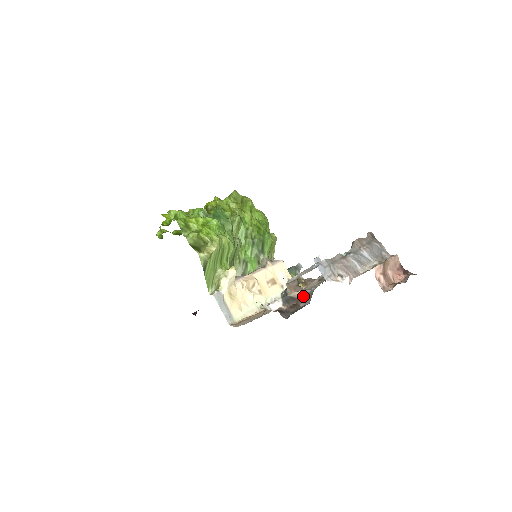
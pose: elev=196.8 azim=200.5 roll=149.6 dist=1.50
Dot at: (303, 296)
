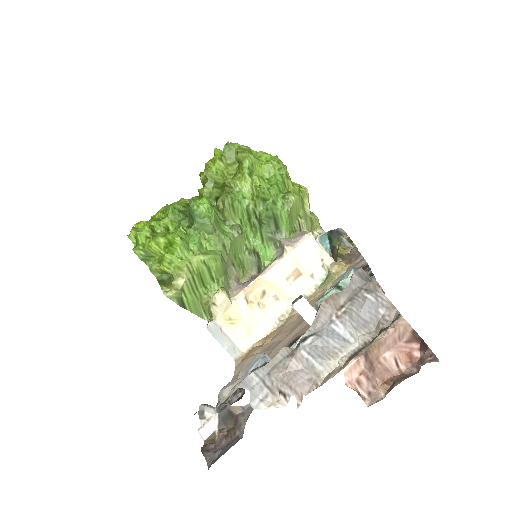
Dot at: (240, 417)
